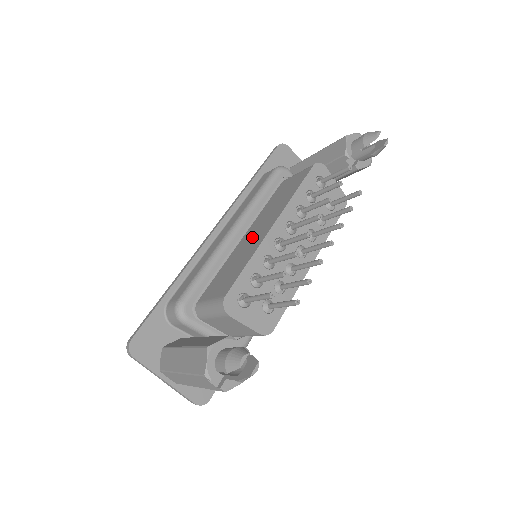
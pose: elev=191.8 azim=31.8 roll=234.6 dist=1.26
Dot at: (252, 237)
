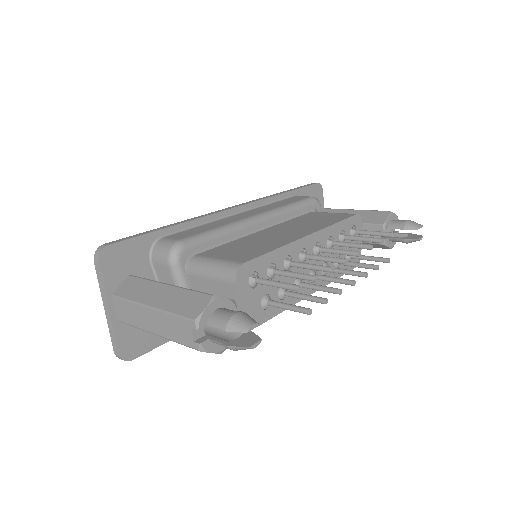
Dot at: (277, 234)
